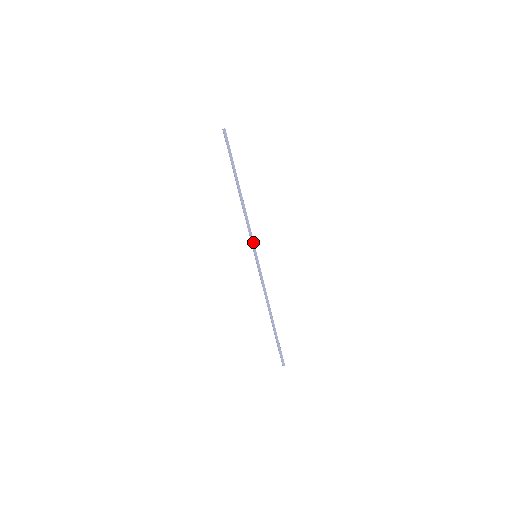
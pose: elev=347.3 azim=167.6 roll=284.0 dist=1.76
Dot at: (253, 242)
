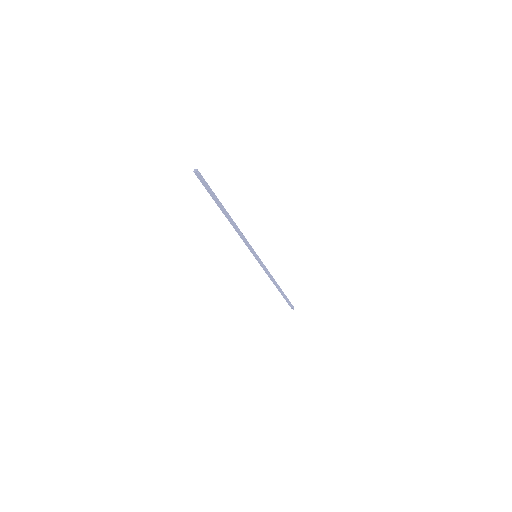
Dot at: (250, 249)
